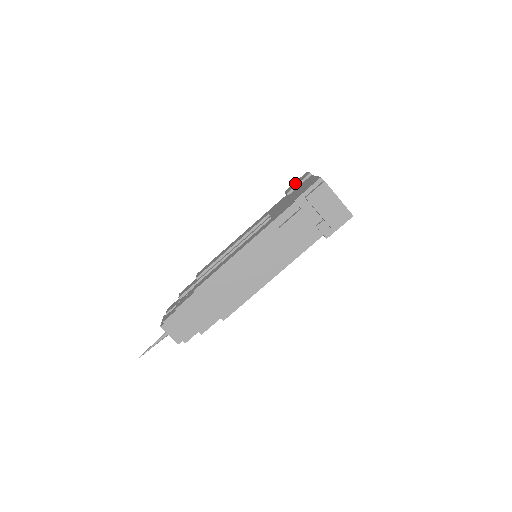
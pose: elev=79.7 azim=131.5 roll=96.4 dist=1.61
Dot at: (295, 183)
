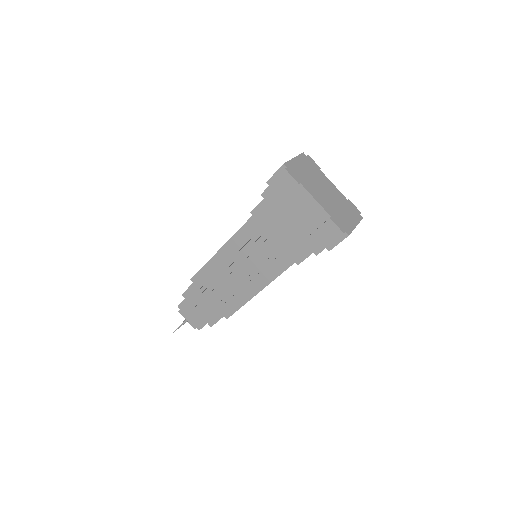
Dot at: (276, 190)
